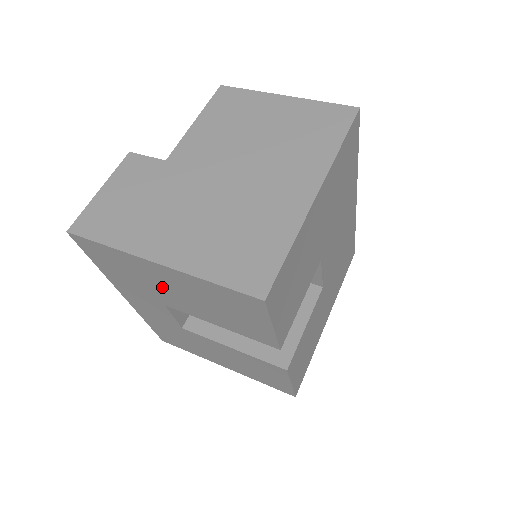
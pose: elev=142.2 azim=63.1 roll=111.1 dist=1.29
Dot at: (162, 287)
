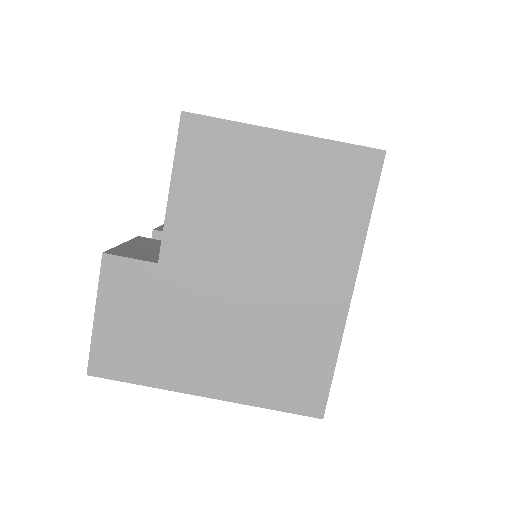
Dot at: occluded
